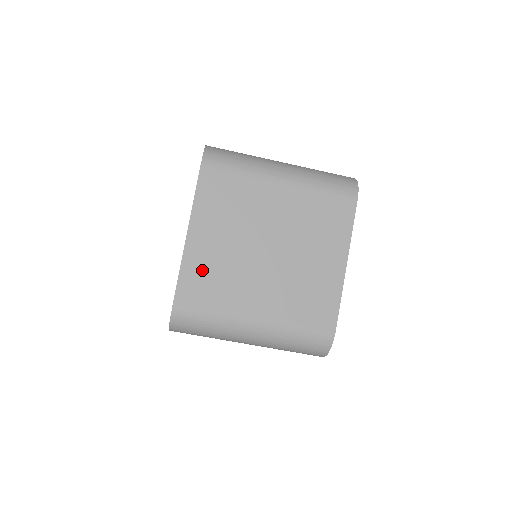
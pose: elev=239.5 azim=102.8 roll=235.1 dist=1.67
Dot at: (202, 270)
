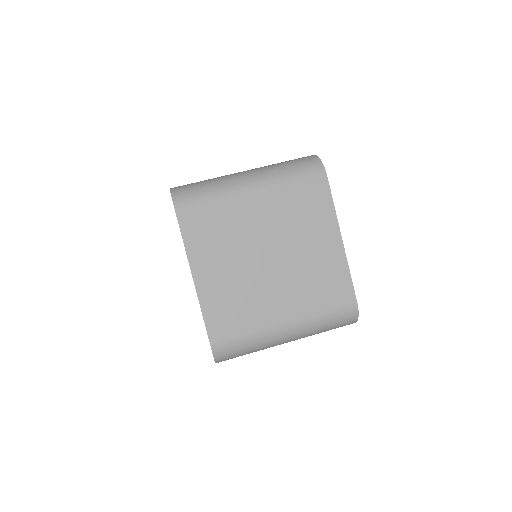
Dot at: occluded
